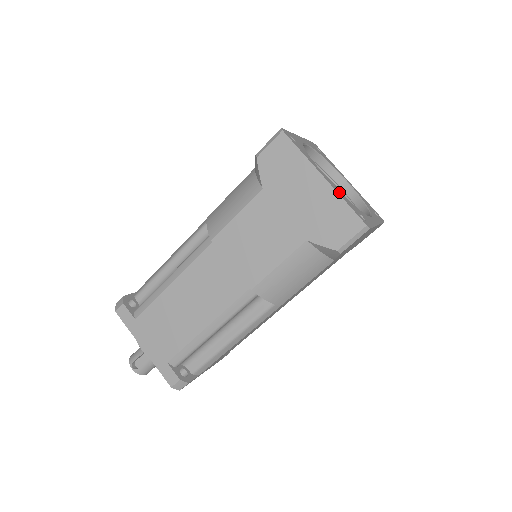
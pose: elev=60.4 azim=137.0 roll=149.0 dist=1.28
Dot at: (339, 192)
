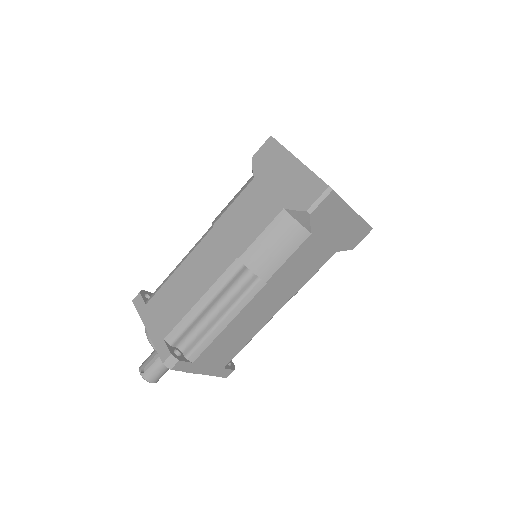
Dot at: occluded
